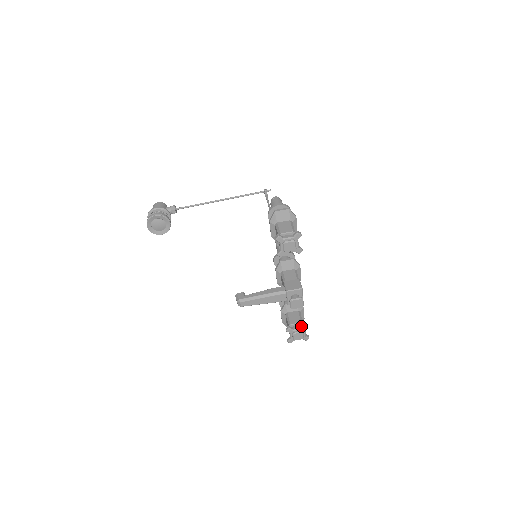
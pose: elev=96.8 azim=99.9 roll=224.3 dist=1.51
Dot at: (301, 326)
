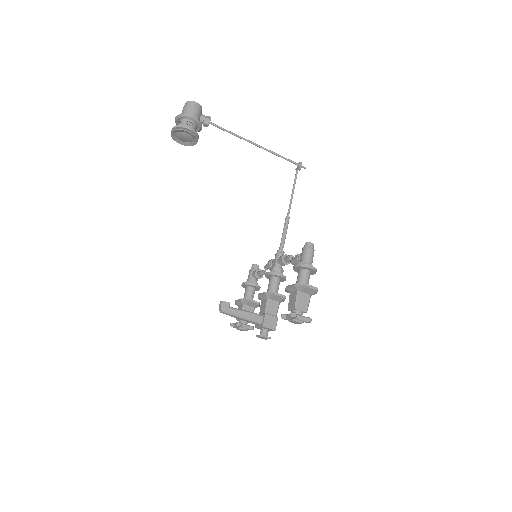
Dot at: (249, 326)
